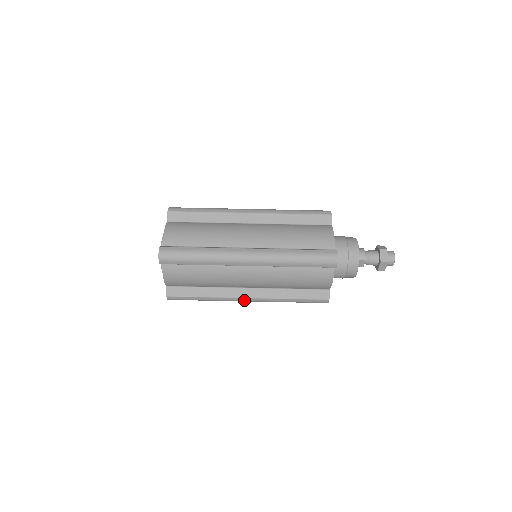
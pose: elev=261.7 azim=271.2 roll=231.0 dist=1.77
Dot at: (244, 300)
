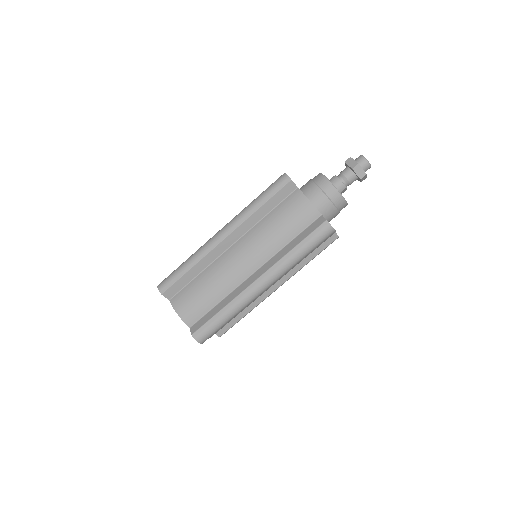
Dot at: (275, 290)
